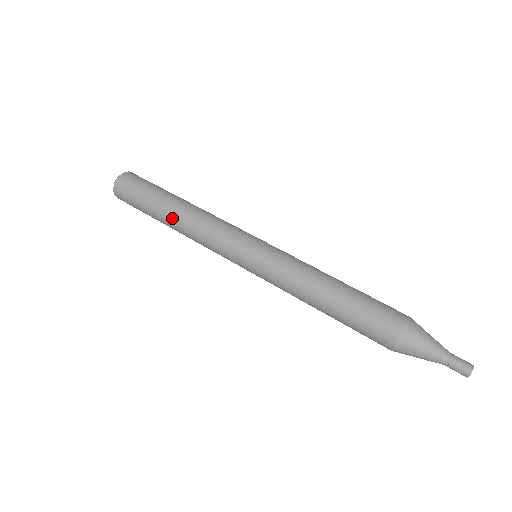
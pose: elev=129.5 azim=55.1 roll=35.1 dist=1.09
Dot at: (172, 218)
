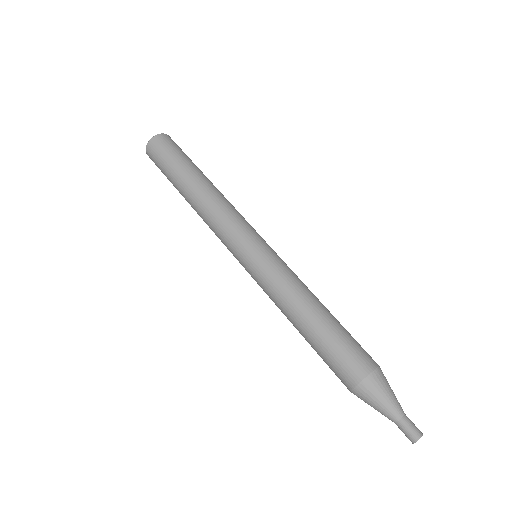
Dot at: occluded
